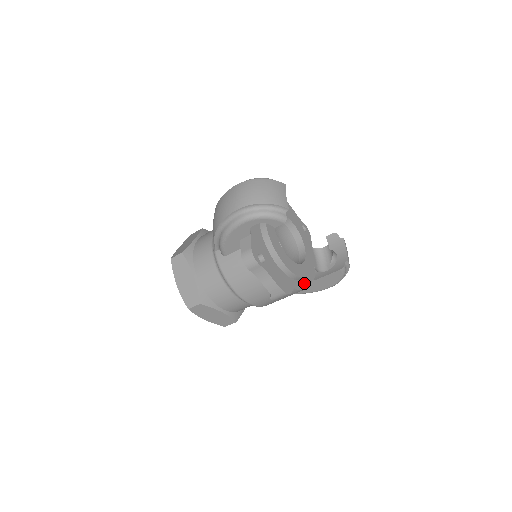
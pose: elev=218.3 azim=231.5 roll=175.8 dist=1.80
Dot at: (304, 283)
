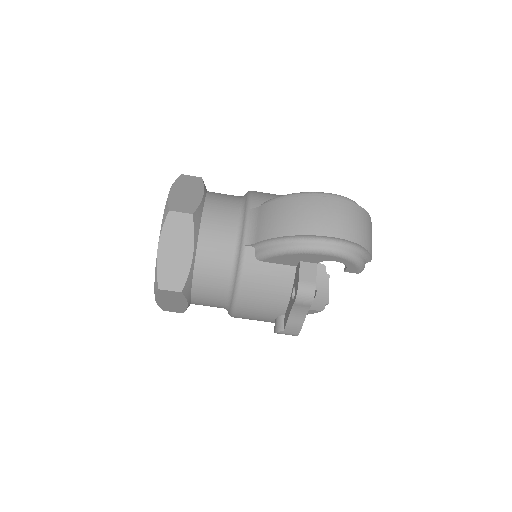
Dot at: occluded
